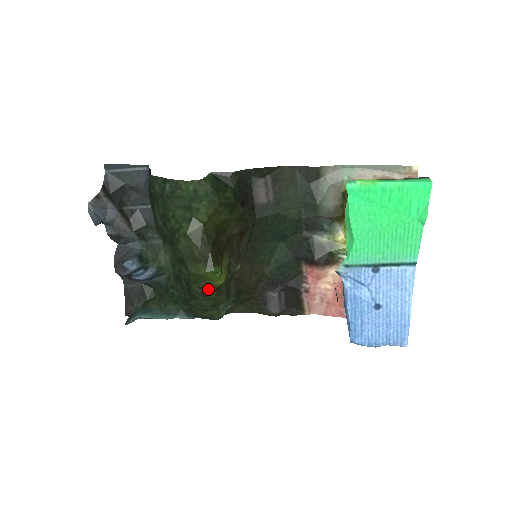
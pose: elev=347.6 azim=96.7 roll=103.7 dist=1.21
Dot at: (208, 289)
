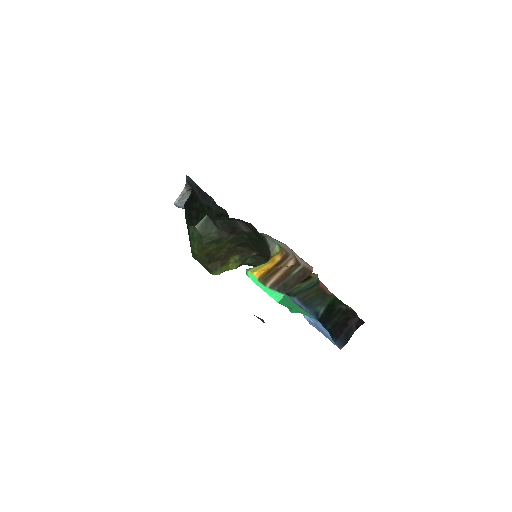
Dot at: occluded
